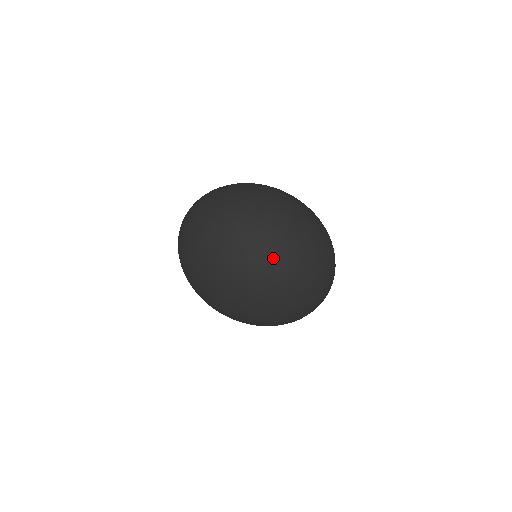
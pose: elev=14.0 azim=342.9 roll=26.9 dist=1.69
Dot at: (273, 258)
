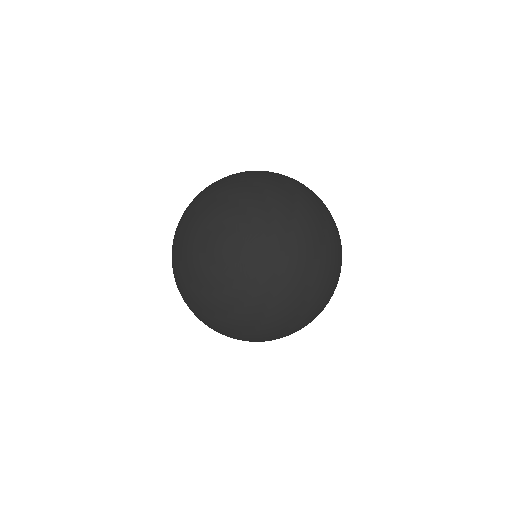
Dot at: (330, 222)
